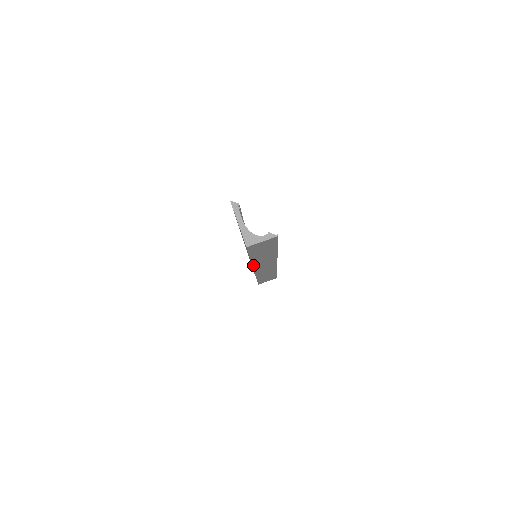
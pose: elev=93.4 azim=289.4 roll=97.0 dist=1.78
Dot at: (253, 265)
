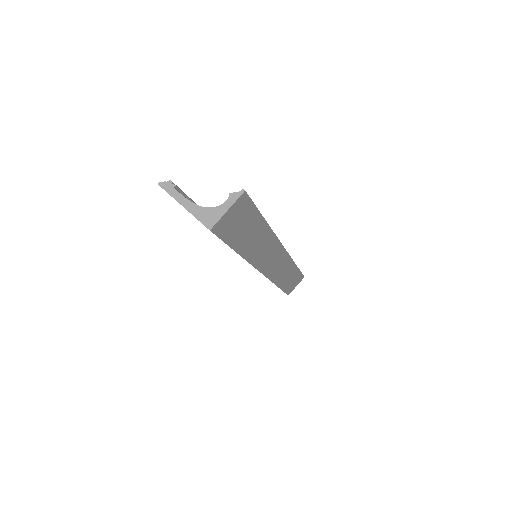
Dot at: (253, 265)
